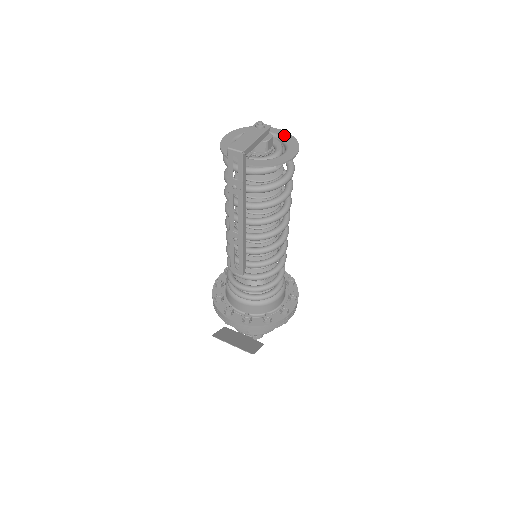
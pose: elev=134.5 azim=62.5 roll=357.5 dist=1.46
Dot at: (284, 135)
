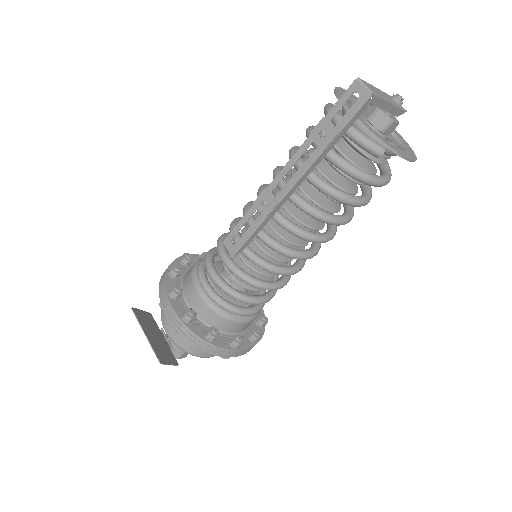
Dot at: (403, 141)
